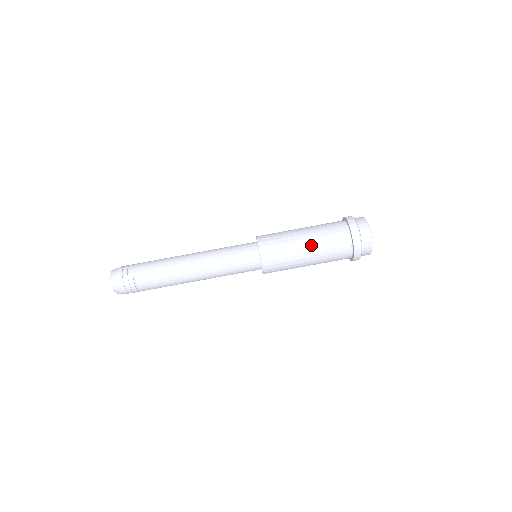
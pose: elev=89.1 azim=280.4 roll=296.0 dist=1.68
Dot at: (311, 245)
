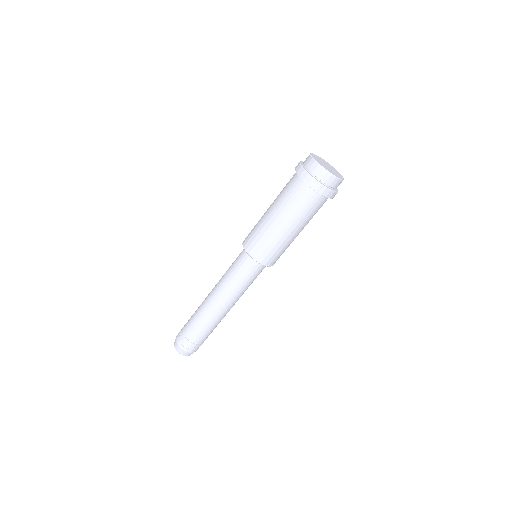
Dot at: (274, 210)
